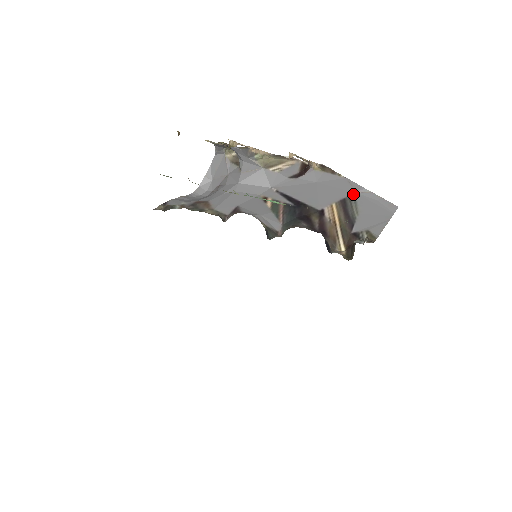
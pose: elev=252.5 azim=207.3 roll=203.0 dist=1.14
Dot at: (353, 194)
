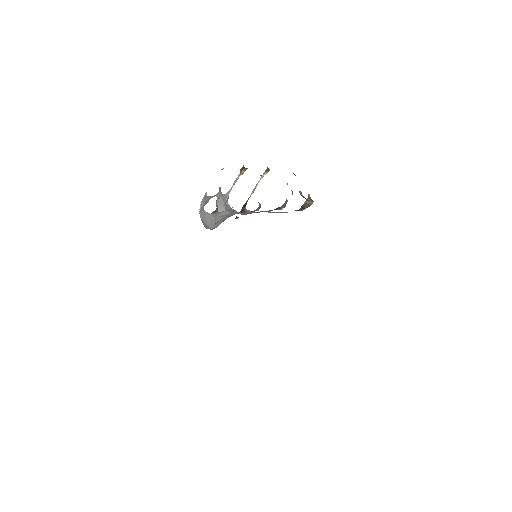
Dot at: (269, 212)
